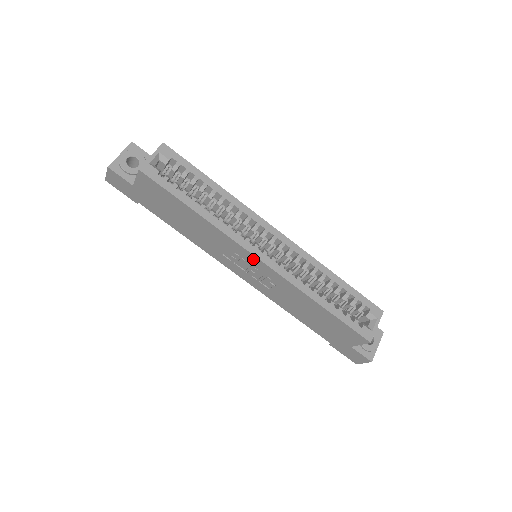
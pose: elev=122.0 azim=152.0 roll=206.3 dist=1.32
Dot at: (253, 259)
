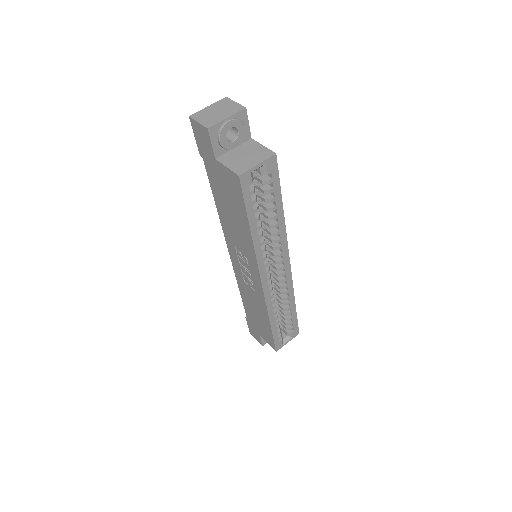
Dot at: (257, 276)
